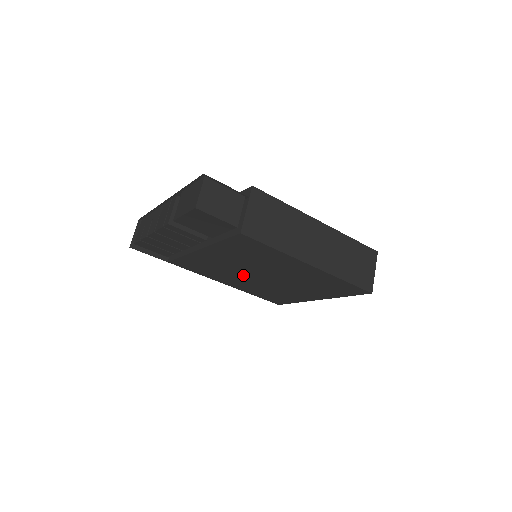
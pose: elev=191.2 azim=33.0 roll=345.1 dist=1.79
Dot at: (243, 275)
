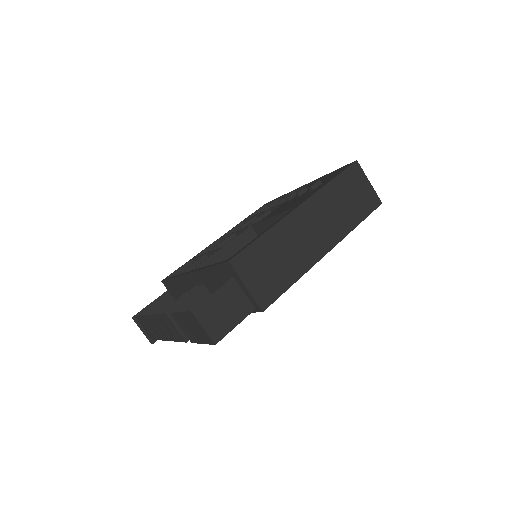
Dot at: occluded
